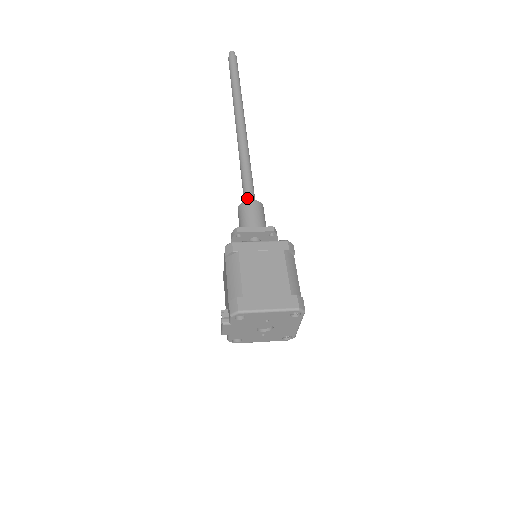
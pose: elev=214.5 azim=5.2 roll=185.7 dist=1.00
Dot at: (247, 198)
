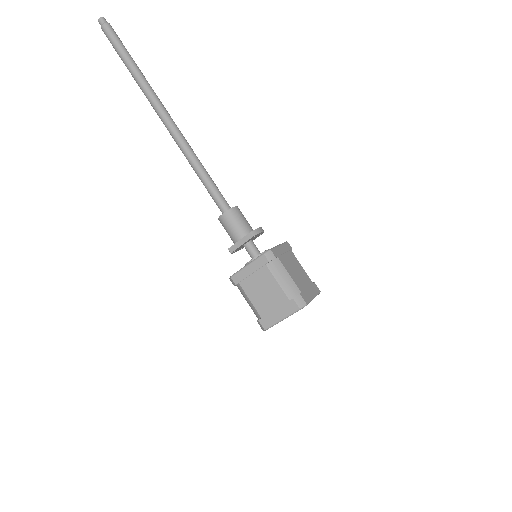
Dot at: (219, 208)
